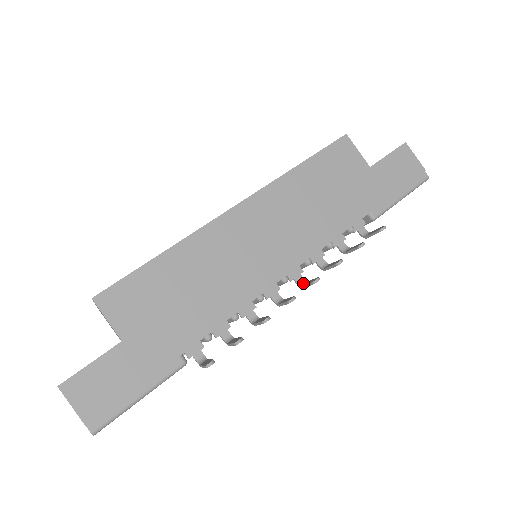
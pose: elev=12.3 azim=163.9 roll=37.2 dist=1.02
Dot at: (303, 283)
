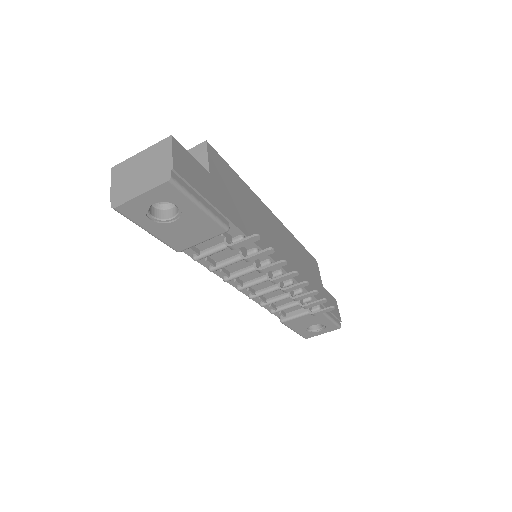
Dot at: (284, 289)
